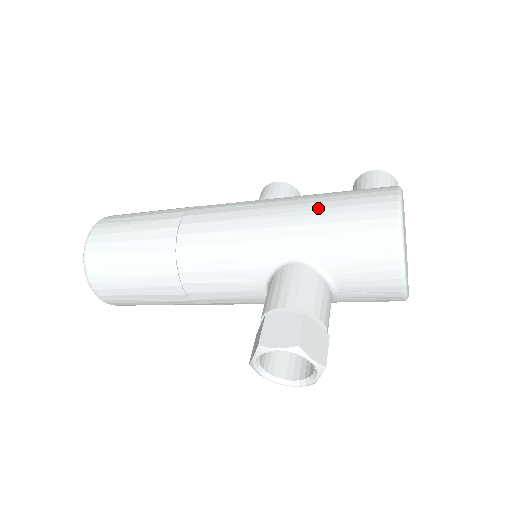
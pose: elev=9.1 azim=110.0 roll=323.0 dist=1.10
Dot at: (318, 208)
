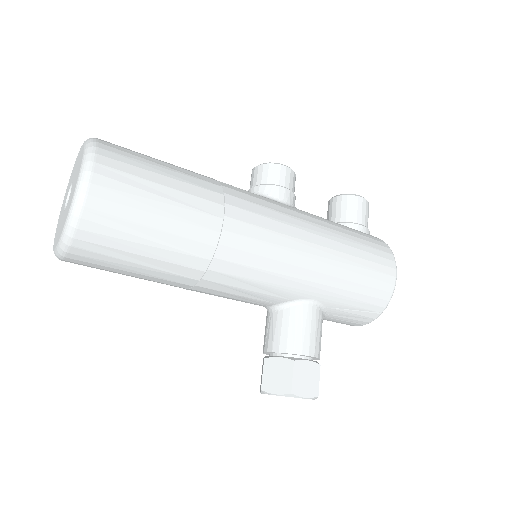
Dot at: (348, 262)
